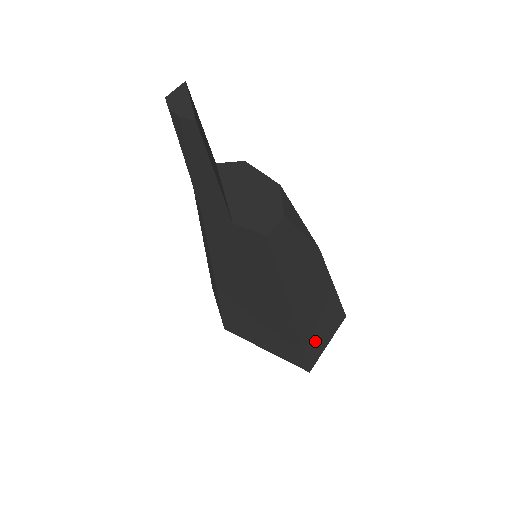
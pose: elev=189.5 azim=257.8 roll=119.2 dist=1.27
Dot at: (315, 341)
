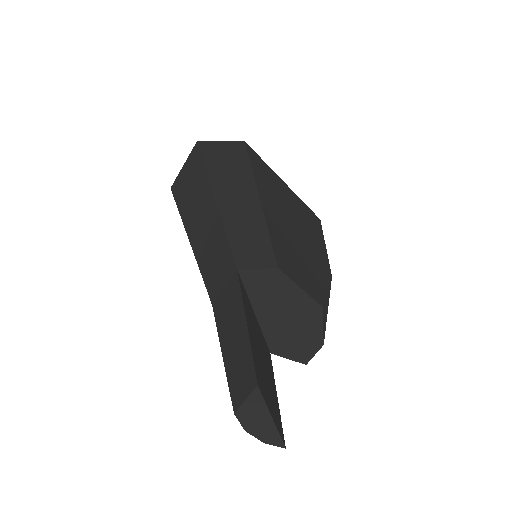
Dot at: occluded
